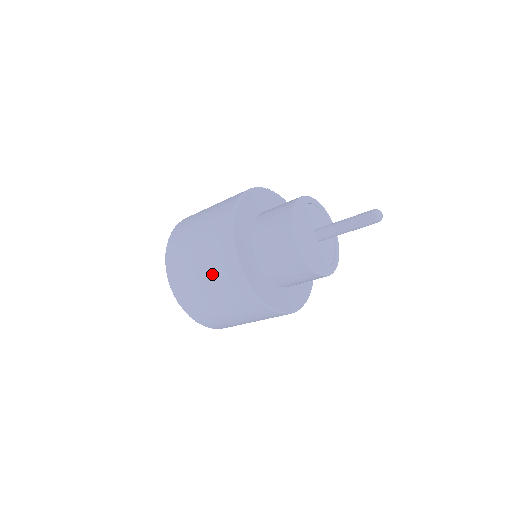
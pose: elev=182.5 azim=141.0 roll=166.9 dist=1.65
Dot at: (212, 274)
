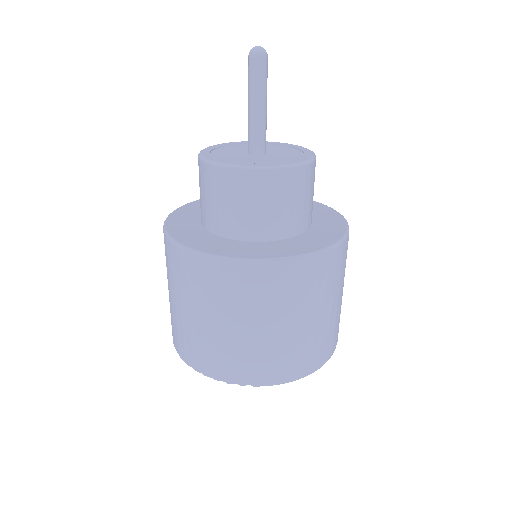
Dot at: (167, 274)
